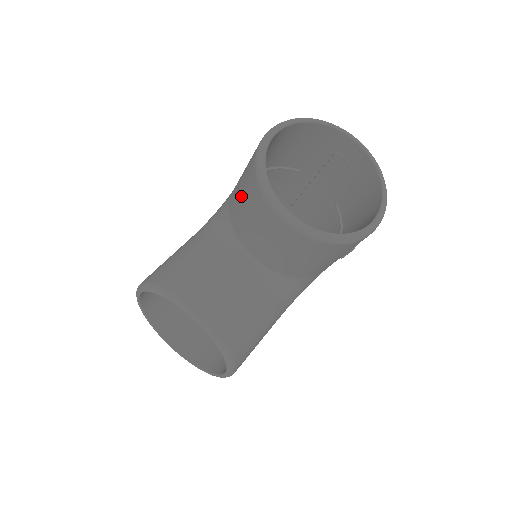
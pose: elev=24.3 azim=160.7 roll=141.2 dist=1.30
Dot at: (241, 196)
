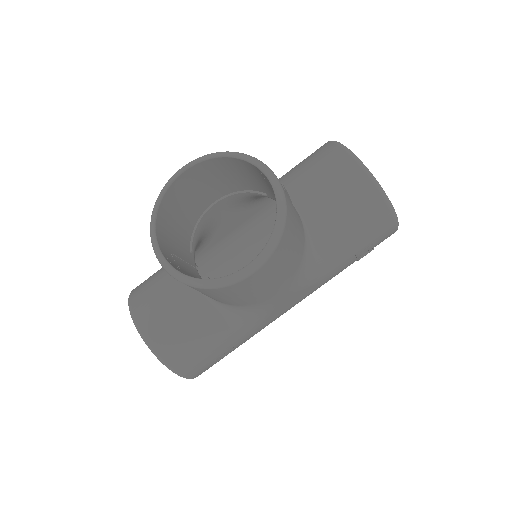
Dot at: (302, 163)
